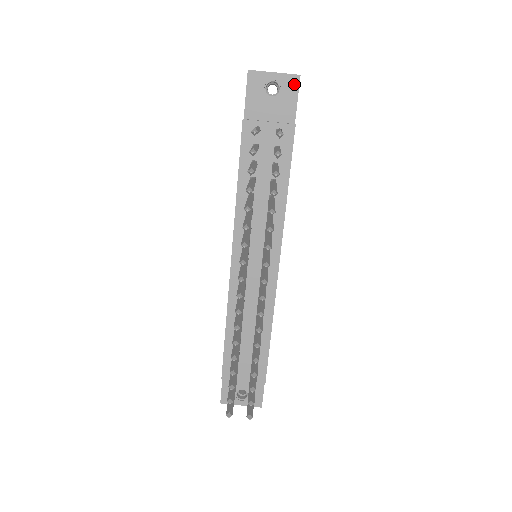
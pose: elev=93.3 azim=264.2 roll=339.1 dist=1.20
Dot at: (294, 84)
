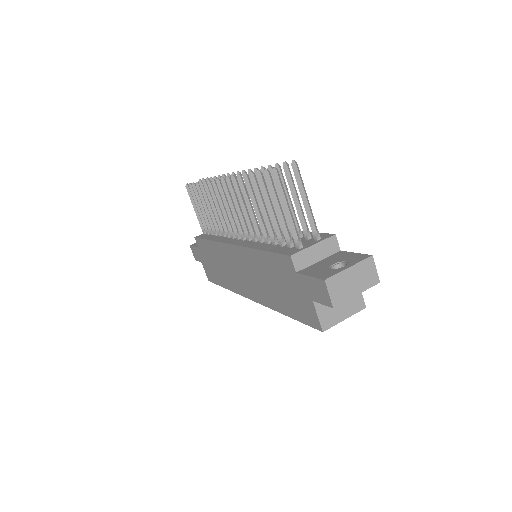
Dot at: occluded
